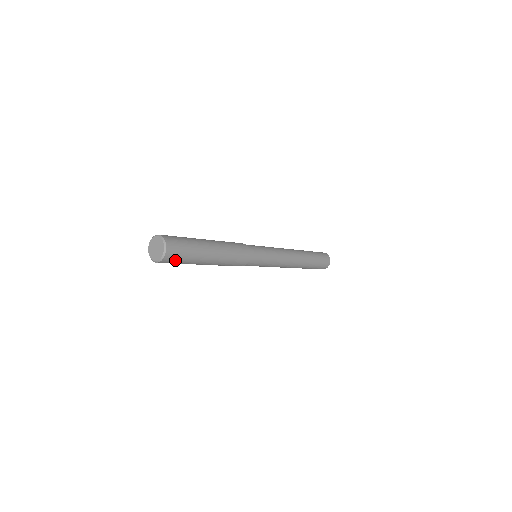
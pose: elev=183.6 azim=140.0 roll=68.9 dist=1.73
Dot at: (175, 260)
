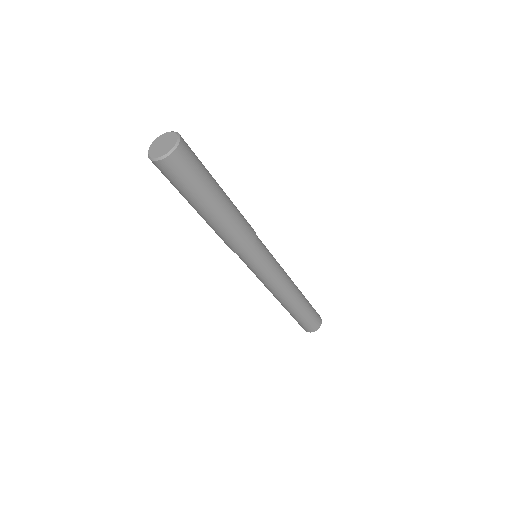
Dot at: (189, 162)
